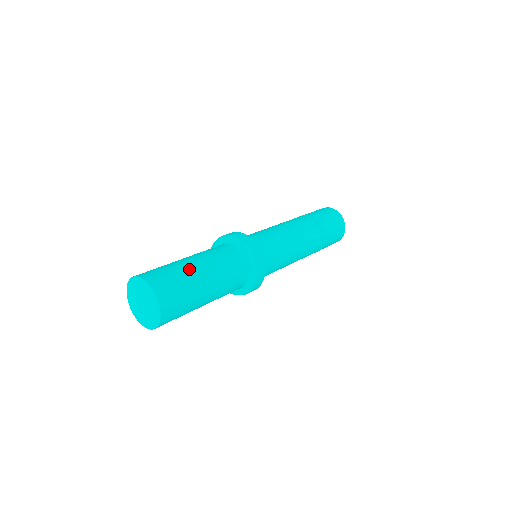
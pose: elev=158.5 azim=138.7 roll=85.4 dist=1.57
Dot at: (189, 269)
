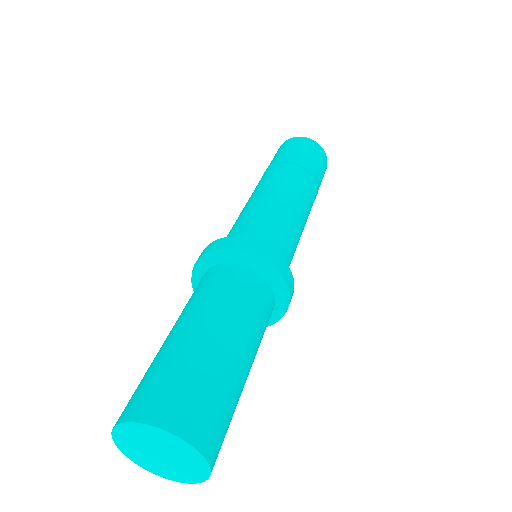
Dot at: (220, 359)
